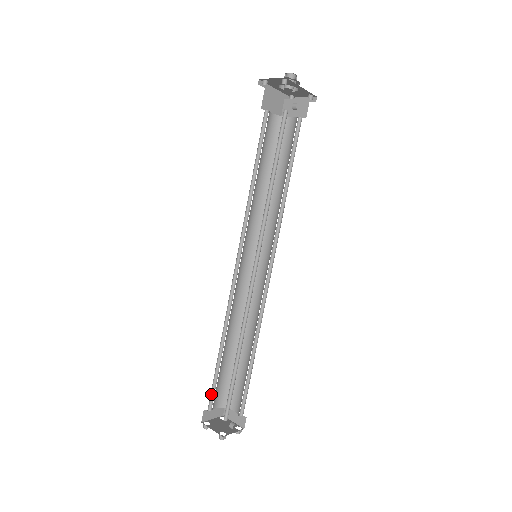
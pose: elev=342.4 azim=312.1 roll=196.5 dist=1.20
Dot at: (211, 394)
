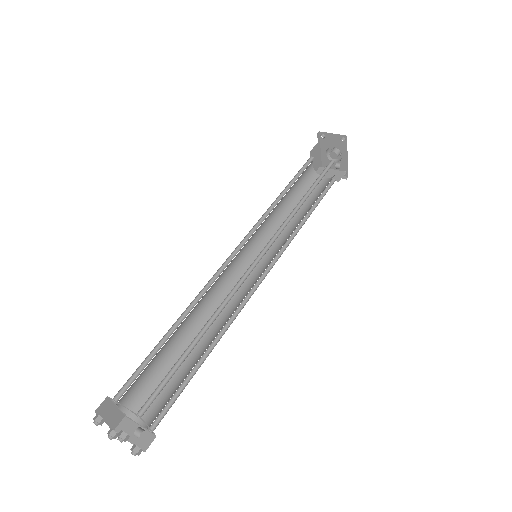
Dot at: (129, 379)
